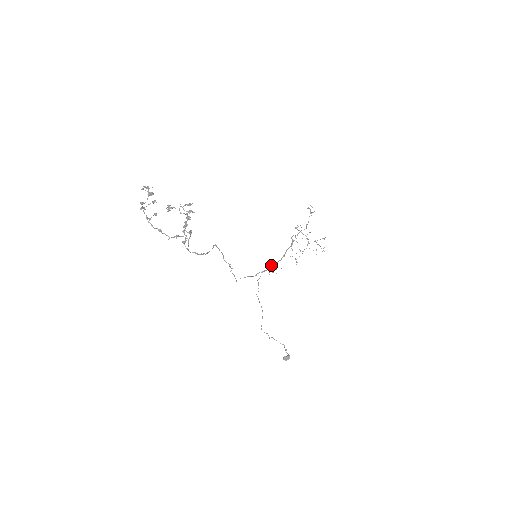
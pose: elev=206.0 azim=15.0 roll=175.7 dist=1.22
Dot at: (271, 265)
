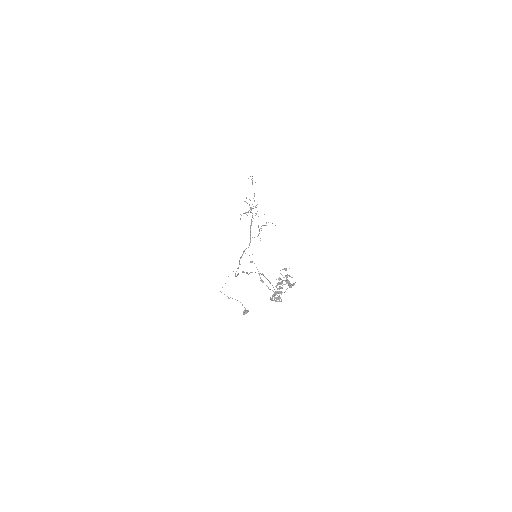
Dot at: occluded
